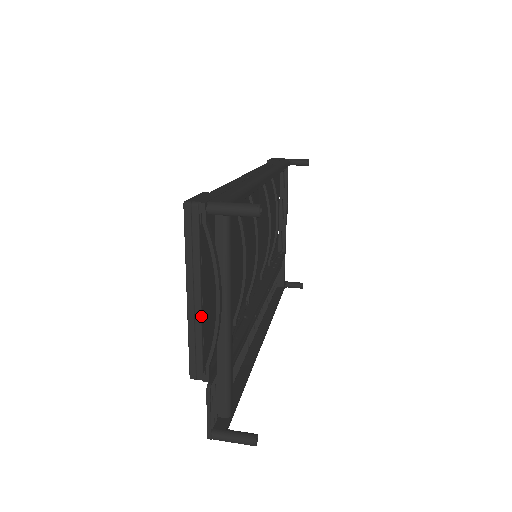
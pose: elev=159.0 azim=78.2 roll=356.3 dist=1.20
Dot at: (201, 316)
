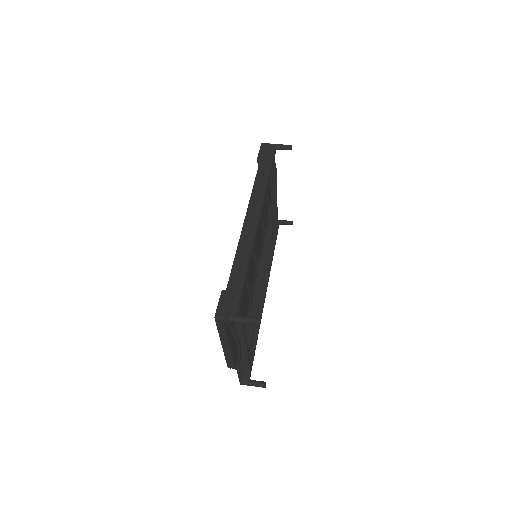
Dot at: (231, 351)
